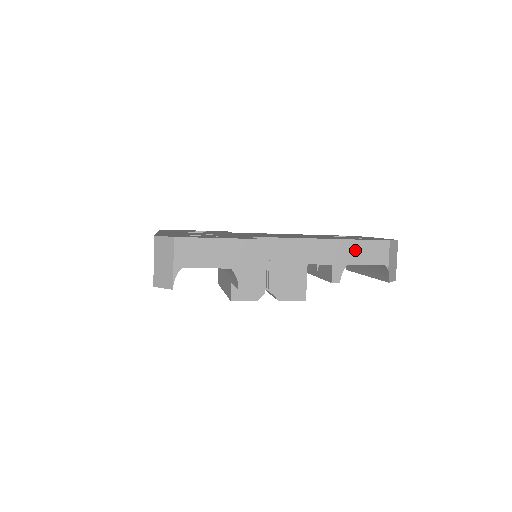
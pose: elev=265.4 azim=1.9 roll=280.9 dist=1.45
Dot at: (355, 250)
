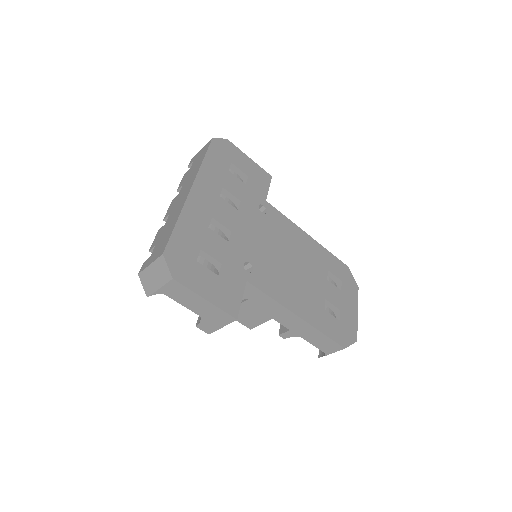
Dot at: (315, 336)
